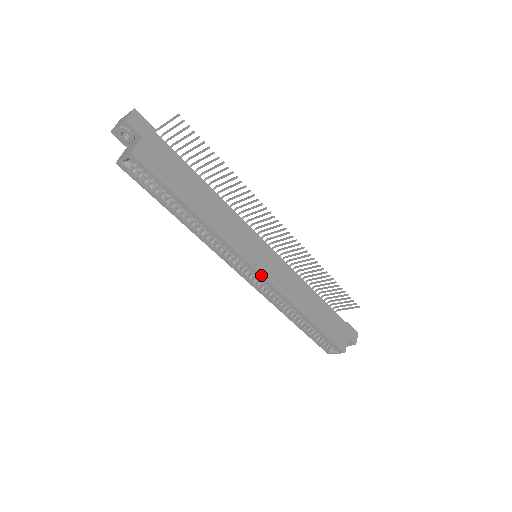
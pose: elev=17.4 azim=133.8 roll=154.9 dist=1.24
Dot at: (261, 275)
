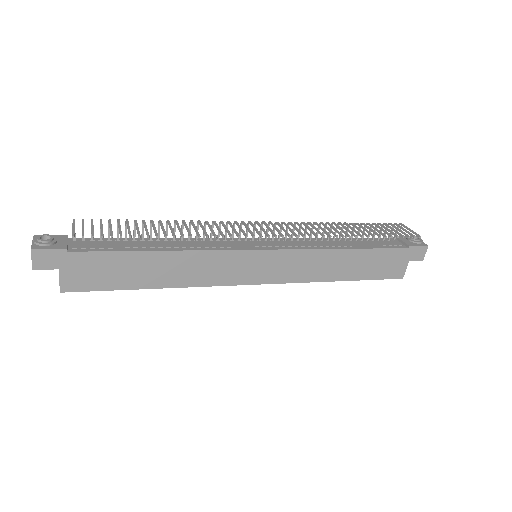
Dot at: occluded
